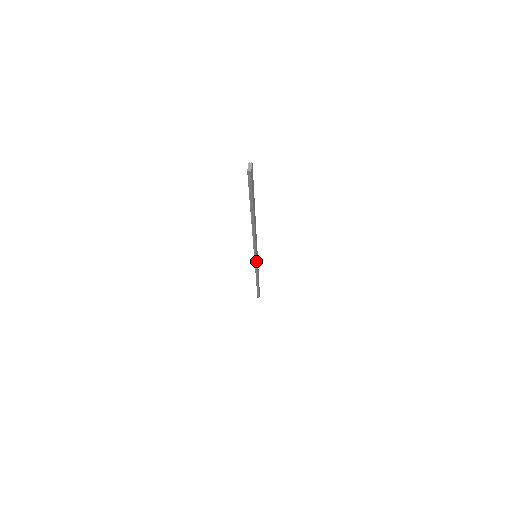
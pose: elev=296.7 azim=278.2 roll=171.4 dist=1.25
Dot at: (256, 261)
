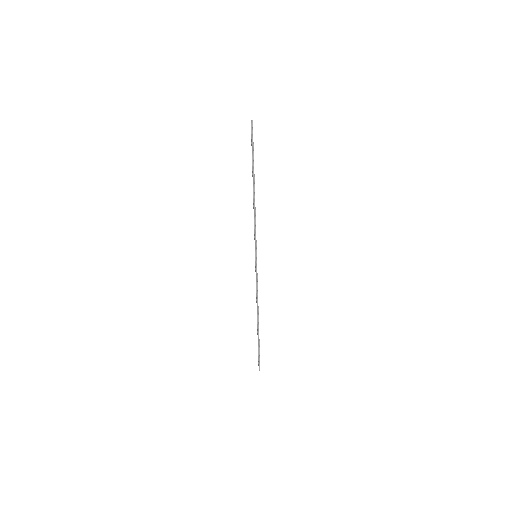
Dot at: (256, 262)
